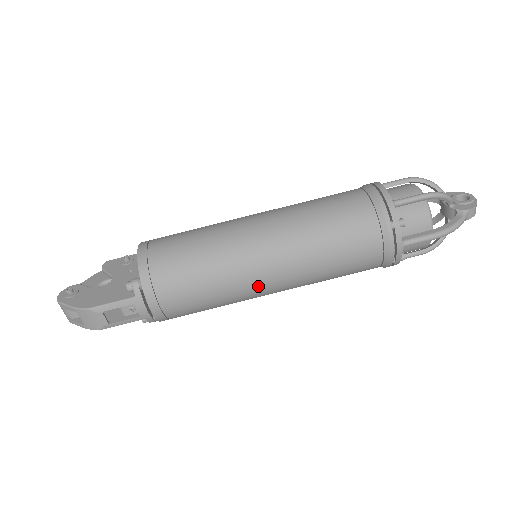
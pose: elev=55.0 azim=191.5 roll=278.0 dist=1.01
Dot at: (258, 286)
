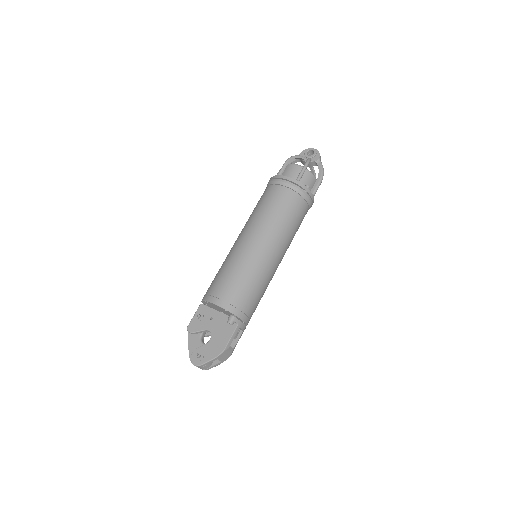
Dot at: (276, 268)
